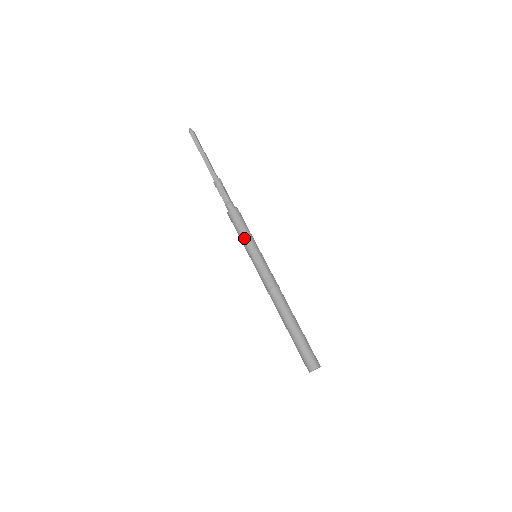
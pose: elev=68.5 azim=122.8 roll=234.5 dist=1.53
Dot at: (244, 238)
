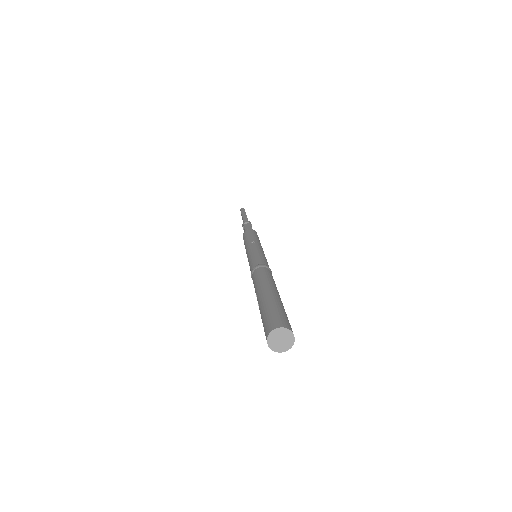
Dot at: (251, 240)
